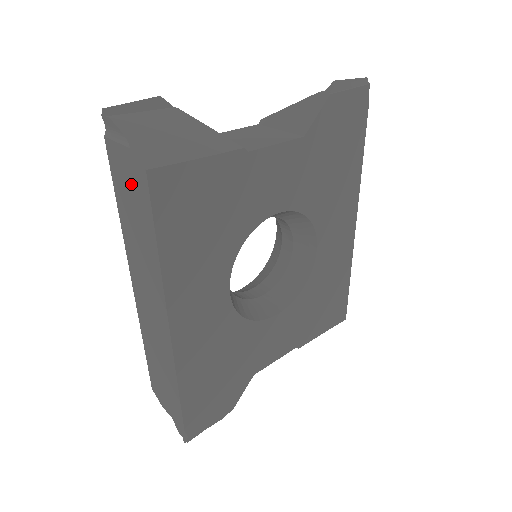
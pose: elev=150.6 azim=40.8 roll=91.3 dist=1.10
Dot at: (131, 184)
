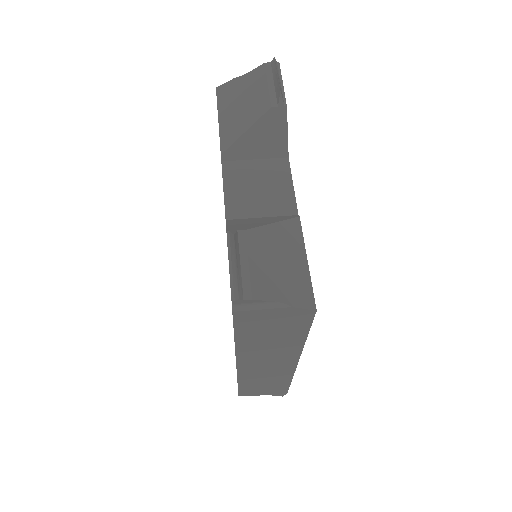
Dot at: (278, 323)
